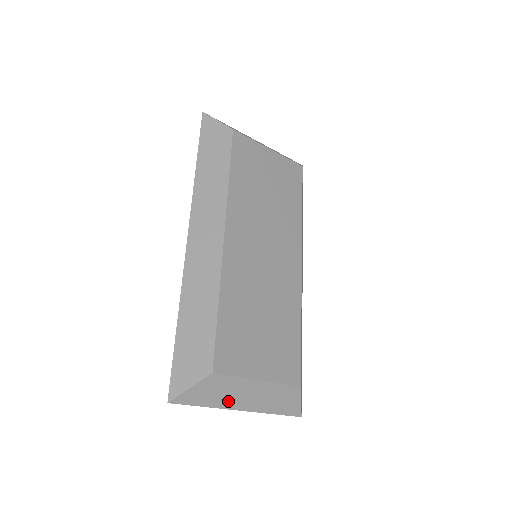
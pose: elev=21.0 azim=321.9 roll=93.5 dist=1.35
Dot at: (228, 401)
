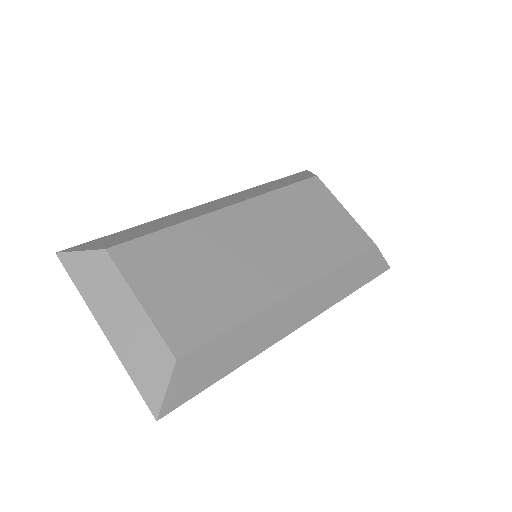
Dot at: (99, 303)
